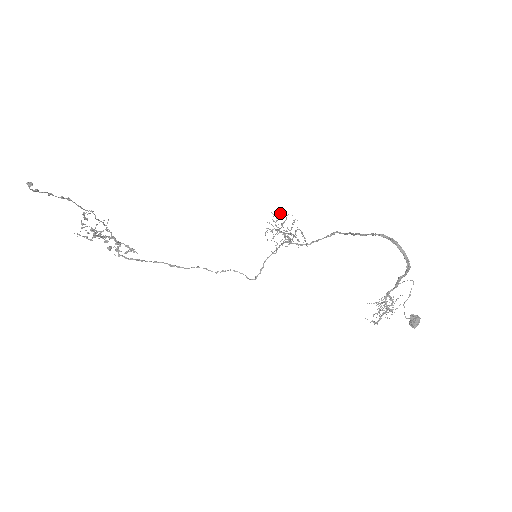
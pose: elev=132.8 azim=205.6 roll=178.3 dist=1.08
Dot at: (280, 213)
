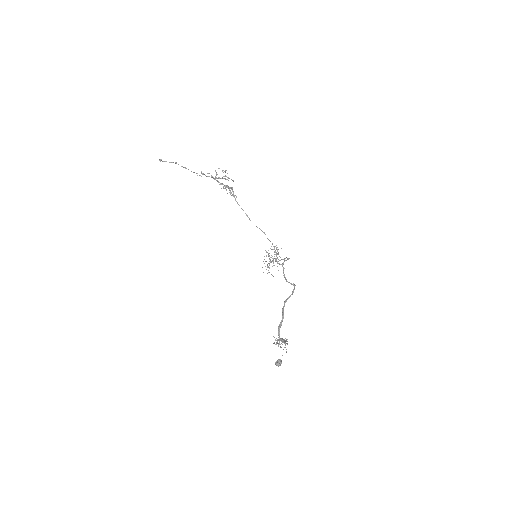
Dot at: occluded
